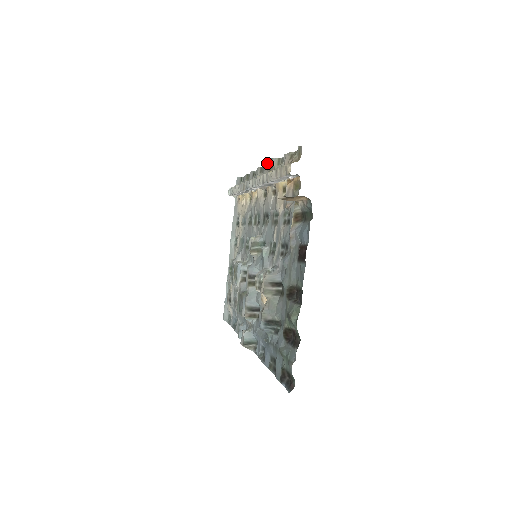
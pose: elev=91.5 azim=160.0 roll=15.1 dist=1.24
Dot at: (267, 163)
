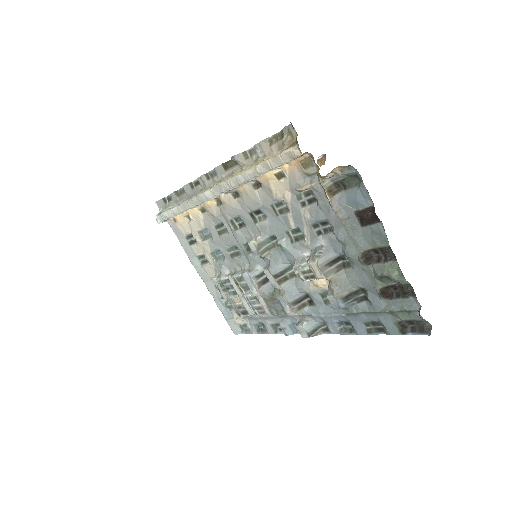
Dot at: (219, 165)
